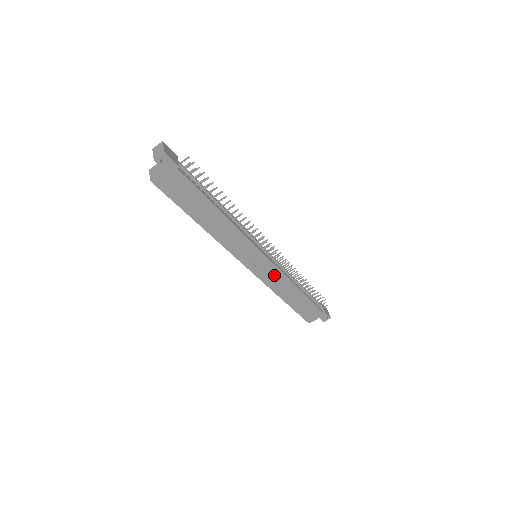
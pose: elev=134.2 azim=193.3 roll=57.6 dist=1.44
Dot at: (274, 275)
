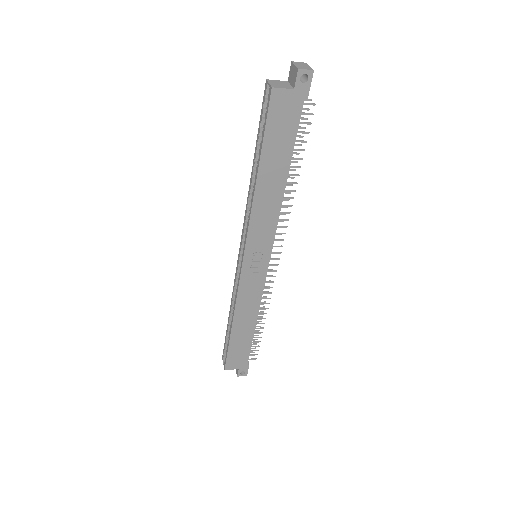
Dot at: (254, 289)
